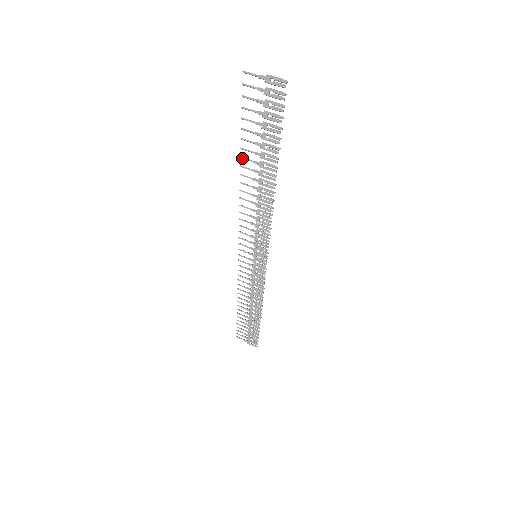
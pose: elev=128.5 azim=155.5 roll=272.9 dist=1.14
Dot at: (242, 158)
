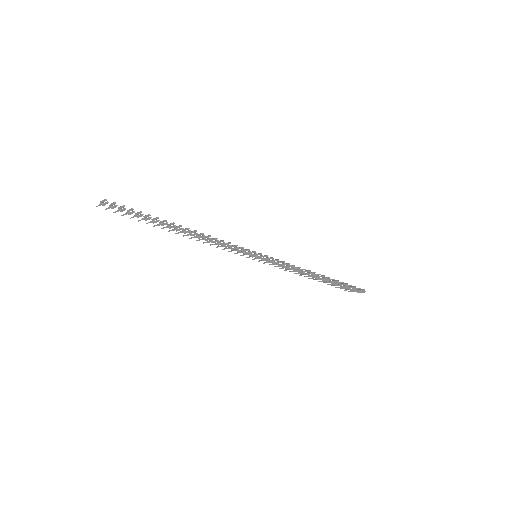
Dot at: occluded
